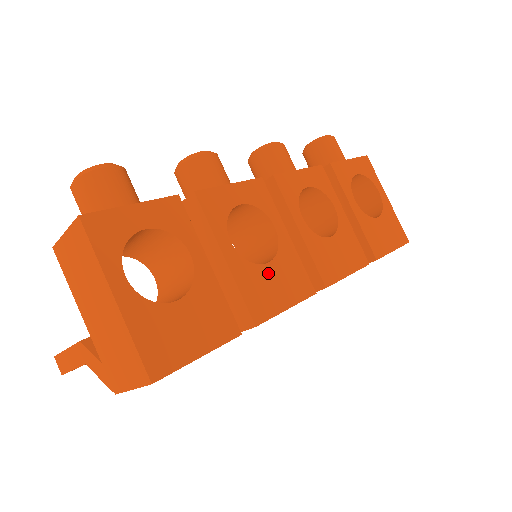
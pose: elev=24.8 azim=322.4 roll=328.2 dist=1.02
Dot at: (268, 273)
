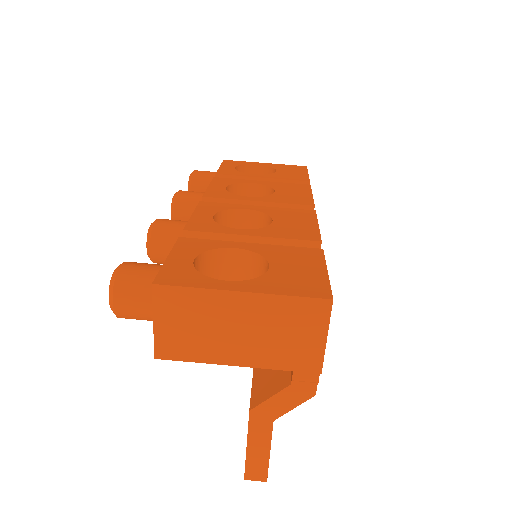
Dot at: (281, 223)
